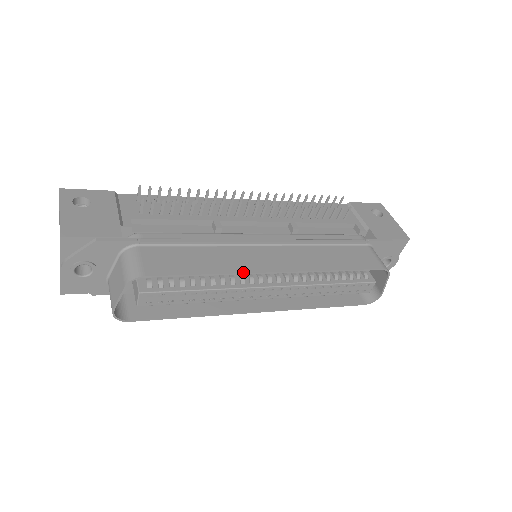
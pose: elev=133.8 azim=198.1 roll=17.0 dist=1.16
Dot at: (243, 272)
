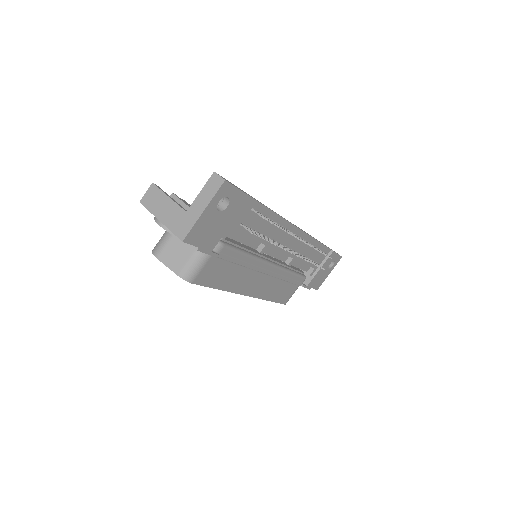
Dot at: (234, 292)
